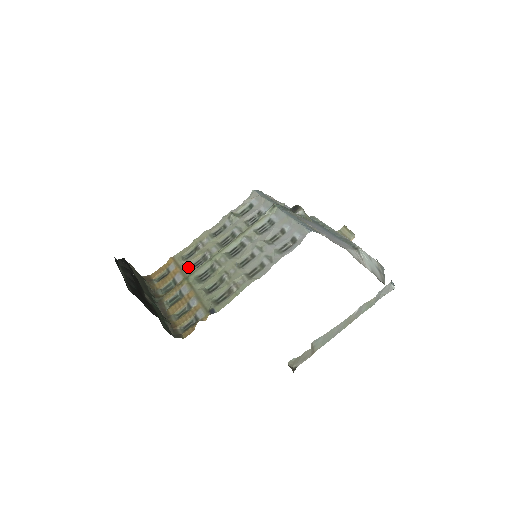
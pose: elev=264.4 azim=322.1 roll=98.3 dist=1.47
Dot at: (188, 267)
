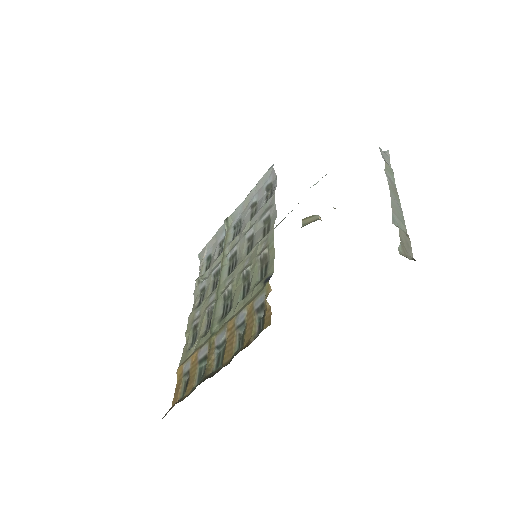
Dot at: (202, 337)
